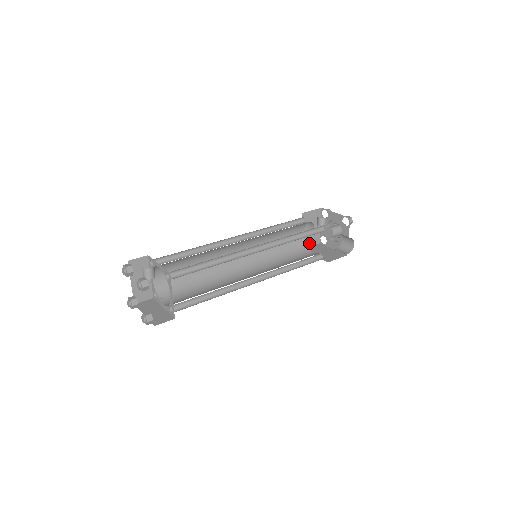
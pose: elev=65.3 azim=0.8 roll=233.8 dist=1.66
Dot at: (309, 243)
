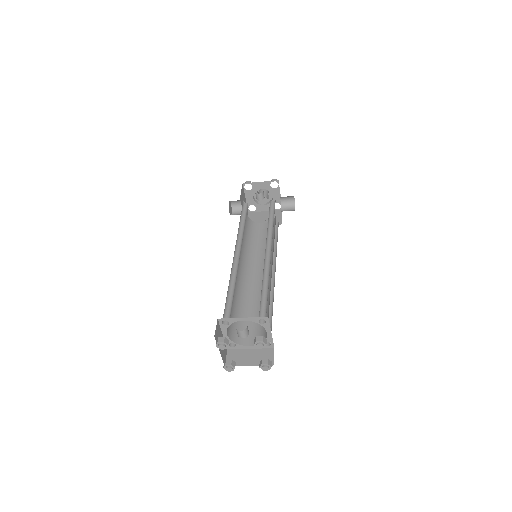
Dot at: occluded
